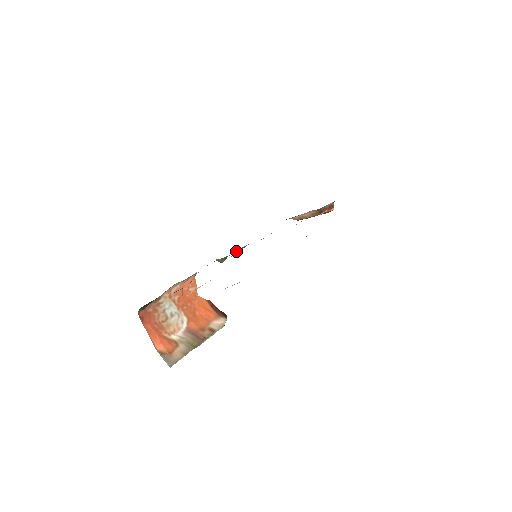
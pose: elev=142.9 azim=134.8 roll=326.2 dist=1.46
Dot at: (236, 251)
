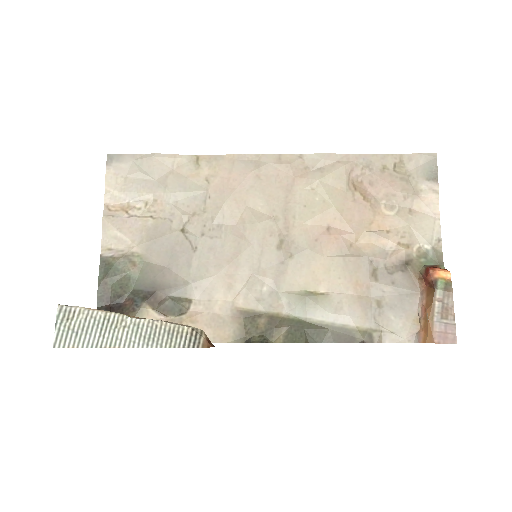
Dot at: occluded
